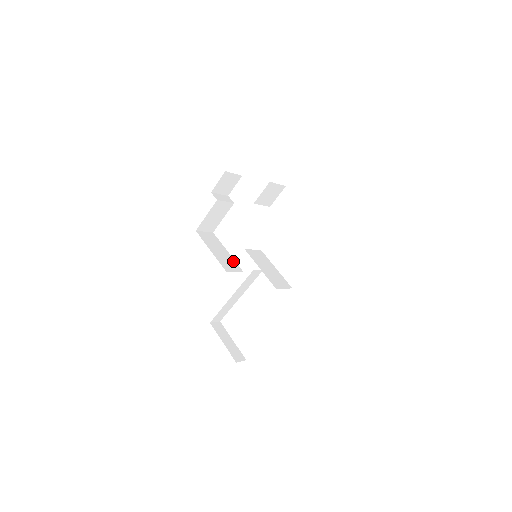
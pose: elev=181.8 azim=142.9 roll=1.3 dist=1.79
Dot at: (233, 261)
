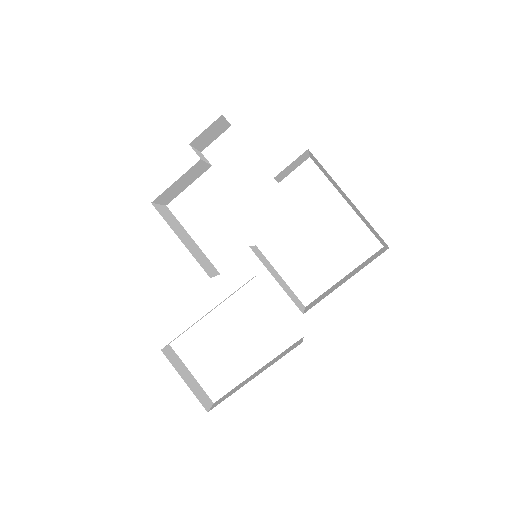
Dot at: (205, 256)
